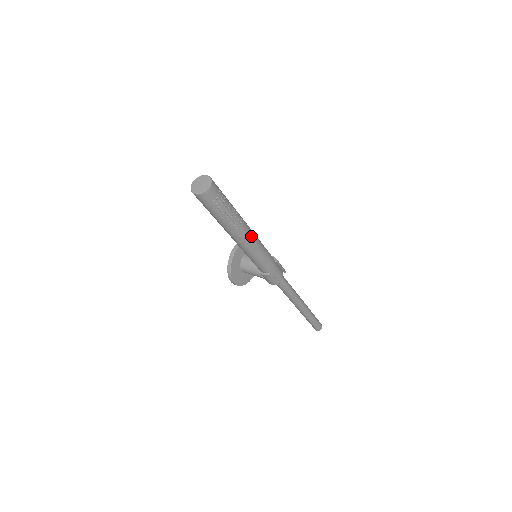
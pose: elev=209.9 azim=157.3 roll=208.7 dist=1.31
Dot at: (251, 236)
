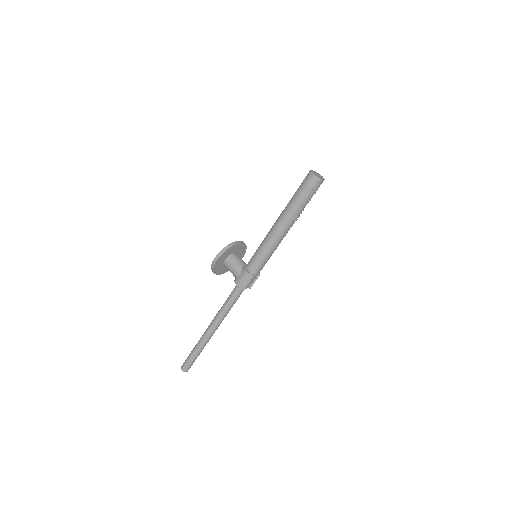
Dot at: occluded
